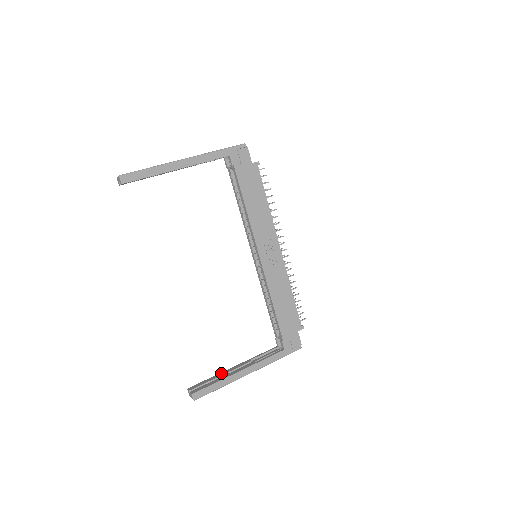
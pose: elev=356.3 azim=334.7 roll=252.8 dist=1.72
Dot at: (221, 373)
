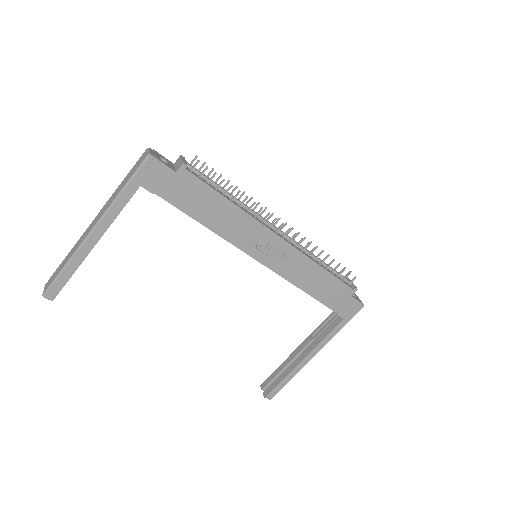
Dot at: (286, 361)
